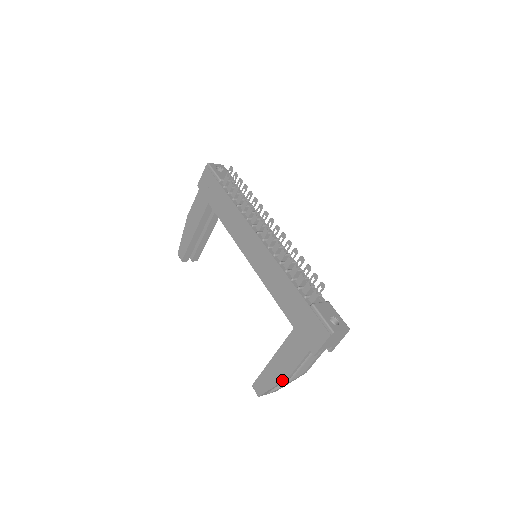
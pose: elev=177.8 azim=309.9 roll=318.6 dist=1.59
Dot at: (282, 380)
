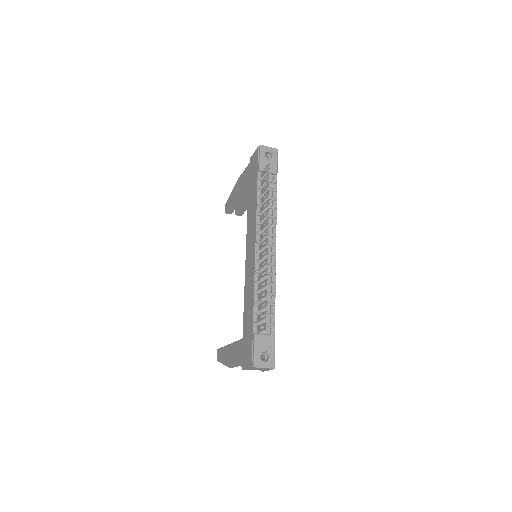
Dot at: (227, 365)
